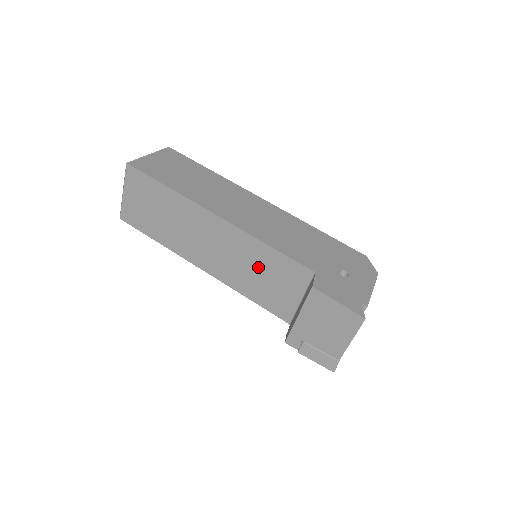
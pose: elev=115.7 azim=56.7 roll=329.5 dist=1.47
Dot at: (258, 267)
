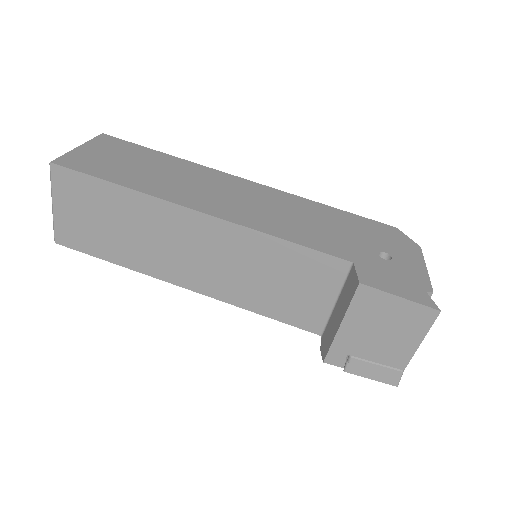
Dot at: (269, 271)
